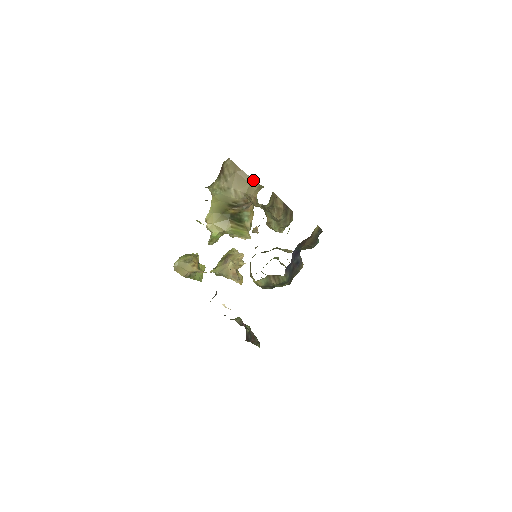
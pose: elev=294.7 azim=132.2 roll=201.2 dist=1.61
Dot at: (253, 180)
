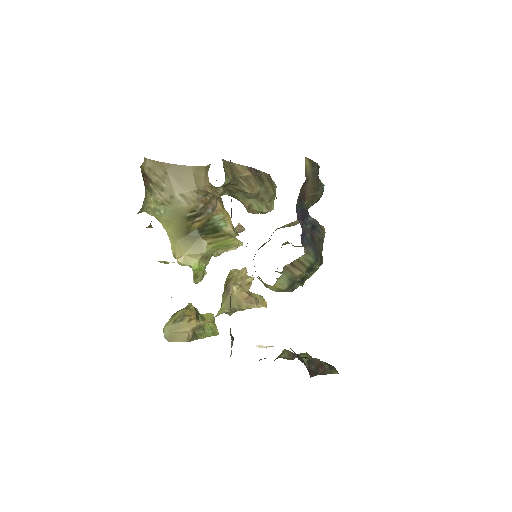
Dot at: (194, 167)
